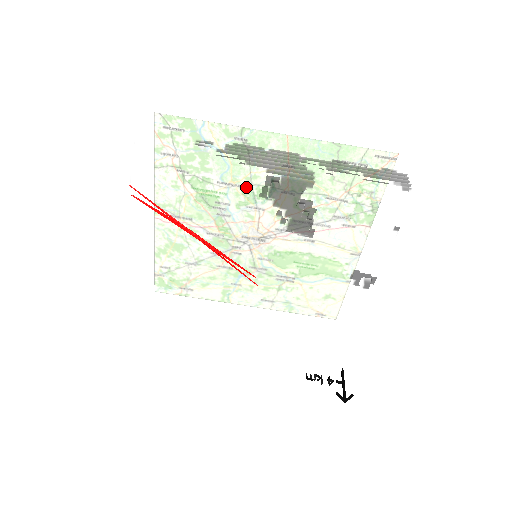
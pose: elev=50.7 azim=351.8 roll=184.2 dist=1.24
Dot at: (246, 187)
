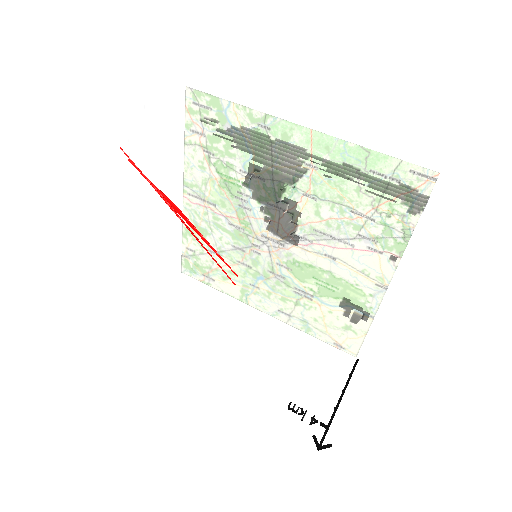
Dot at: (230, 172)
